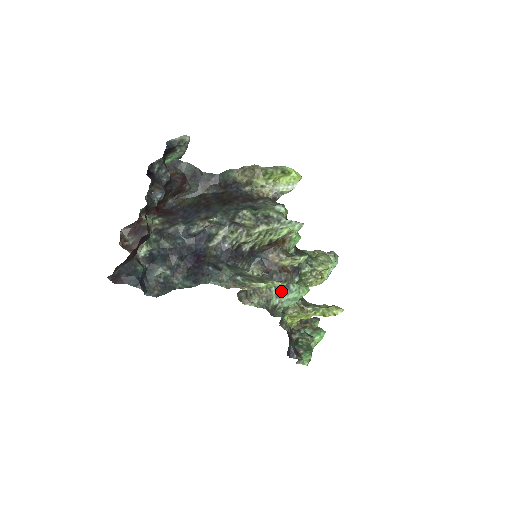
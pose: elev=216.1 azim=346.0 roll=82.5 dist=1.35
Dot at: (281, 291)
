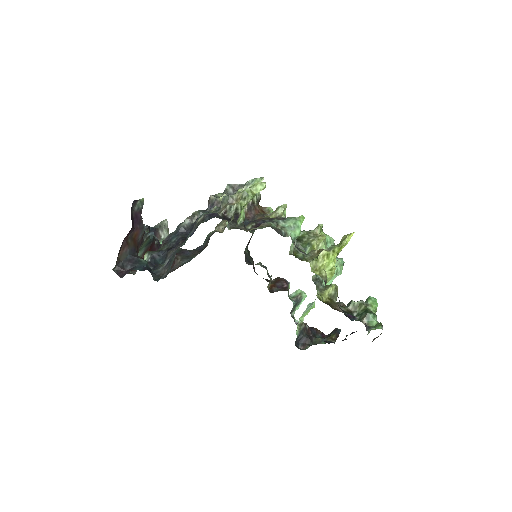
Dot at: (278, 222)
